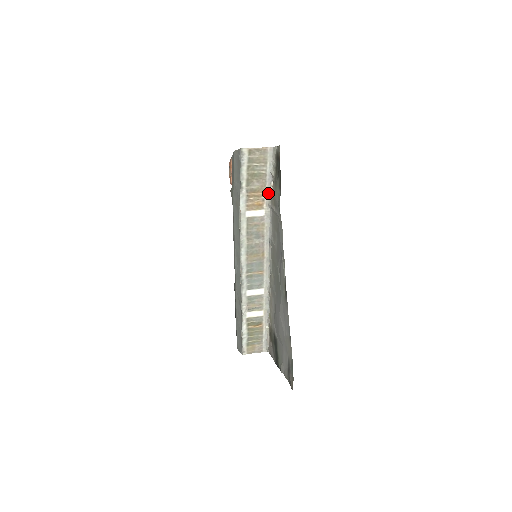
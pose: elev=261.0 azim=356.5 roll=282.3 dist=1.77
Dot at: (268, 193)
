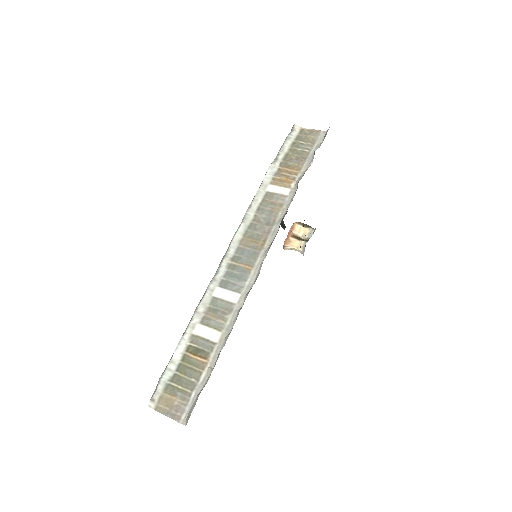
Dot at: (303, 173)
